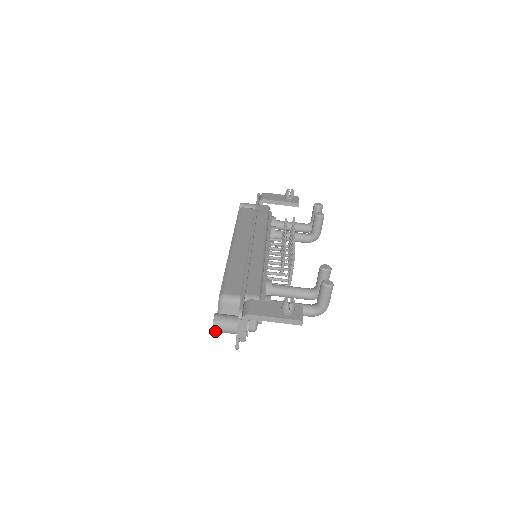
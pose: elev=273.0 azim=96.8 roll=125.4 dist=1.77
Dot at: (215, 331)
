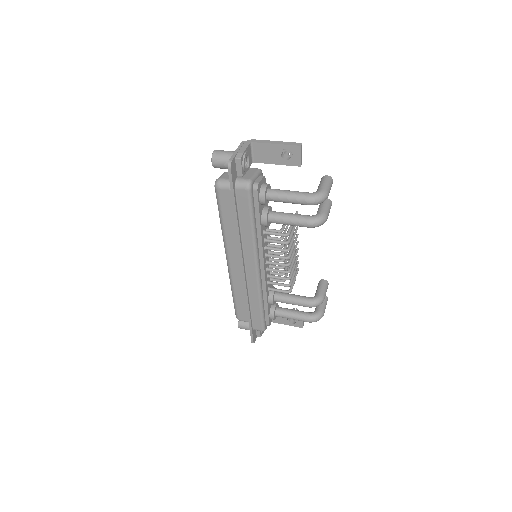
Dot at: (214, 155)
